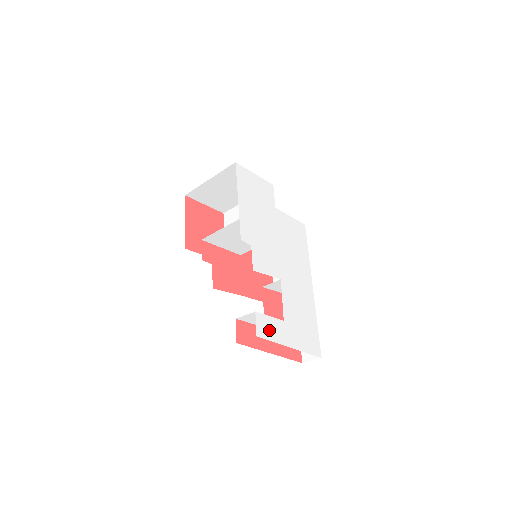
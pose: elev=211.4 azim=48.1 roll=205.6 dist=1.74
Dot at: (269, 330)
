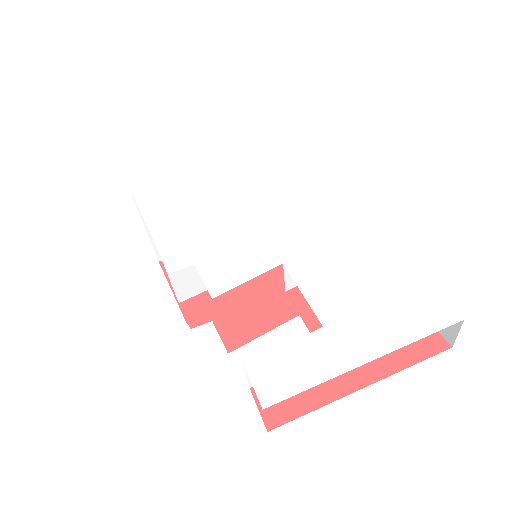
Dot at: (292, 372)
